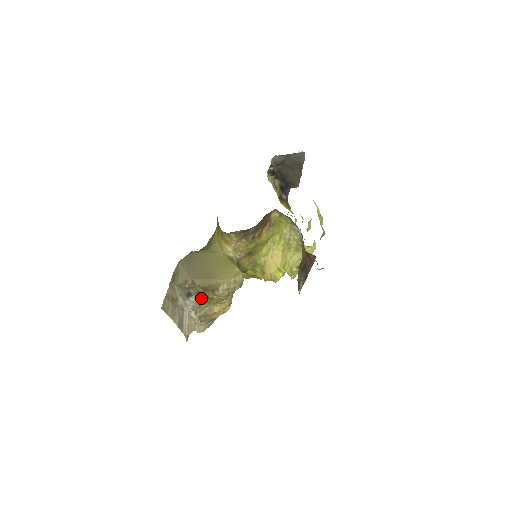
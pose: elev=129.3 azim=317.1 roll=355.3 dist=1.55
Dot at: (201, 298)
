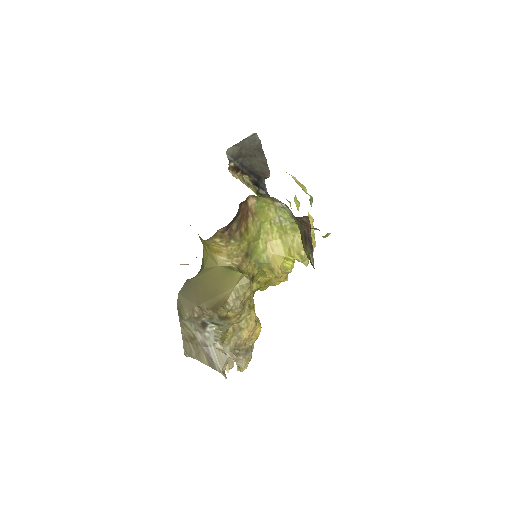
Dot at: (218, 323)
